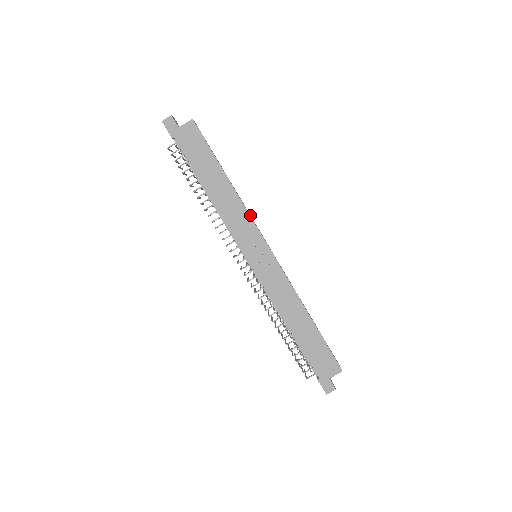
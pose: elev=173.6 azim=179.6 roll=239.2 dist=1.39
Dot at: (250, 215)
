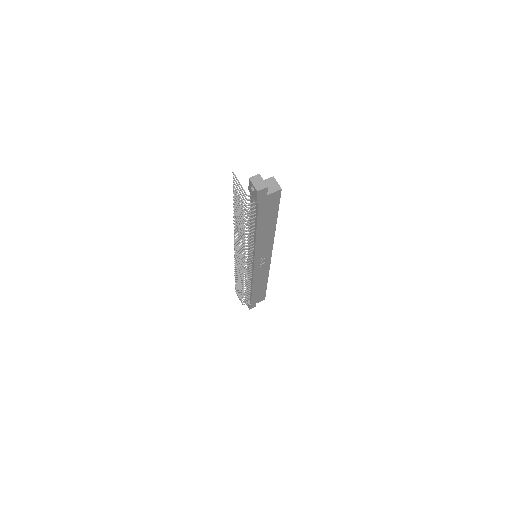
Dot at: occluded
